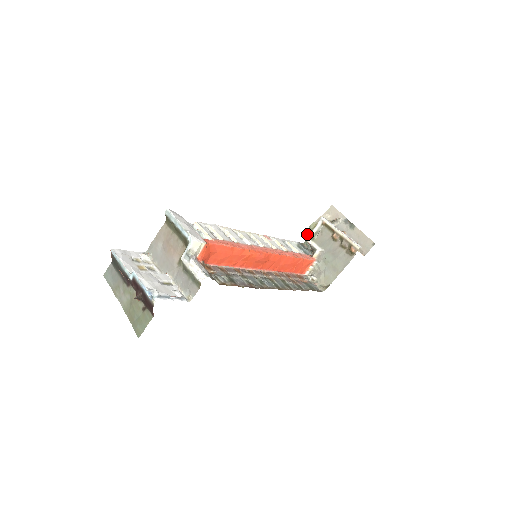
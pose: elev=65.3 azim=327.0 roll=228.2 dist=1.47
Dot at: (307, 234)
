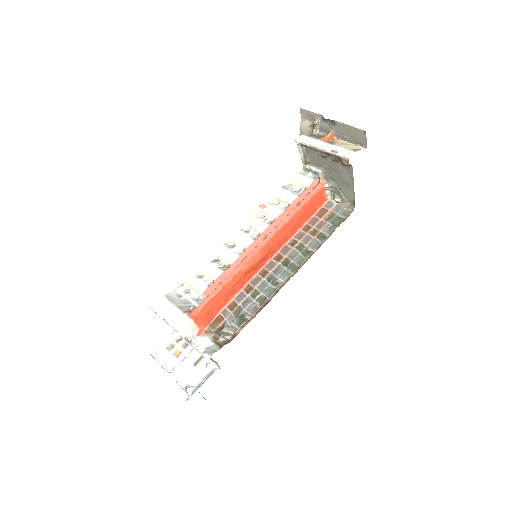
Dot at: occluded
